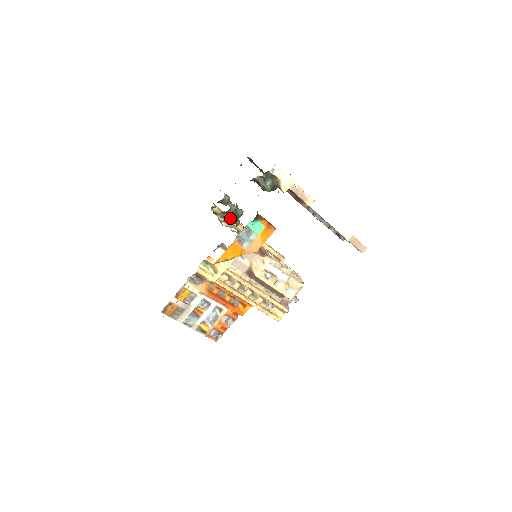
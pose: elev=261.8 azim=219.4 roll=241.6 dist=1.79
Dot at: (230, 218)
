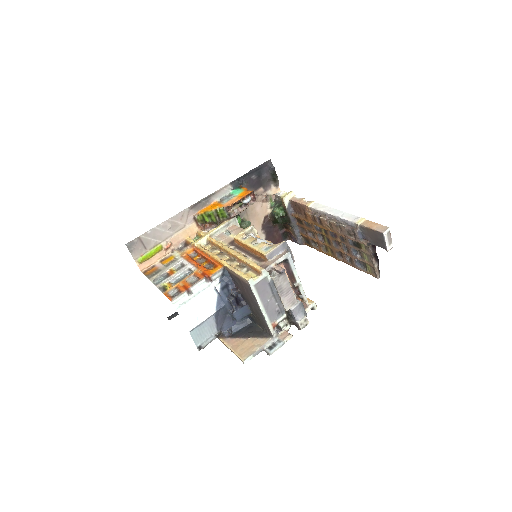
Dot at: occluded
